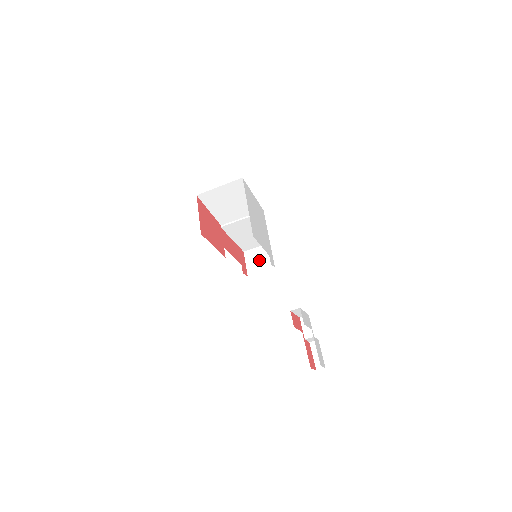
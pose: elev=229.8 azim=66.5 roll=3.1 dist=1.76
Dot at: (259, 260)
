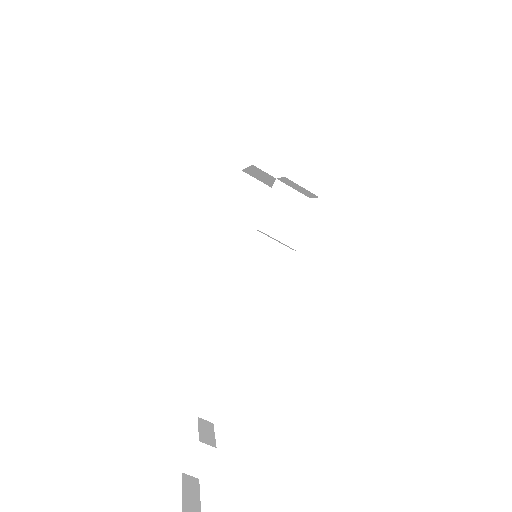
Dot at: occluded
